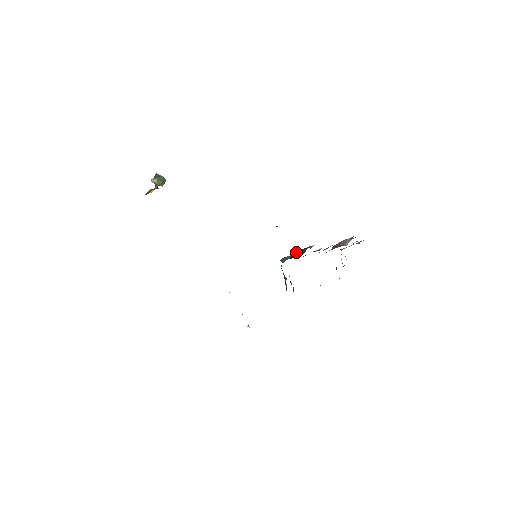
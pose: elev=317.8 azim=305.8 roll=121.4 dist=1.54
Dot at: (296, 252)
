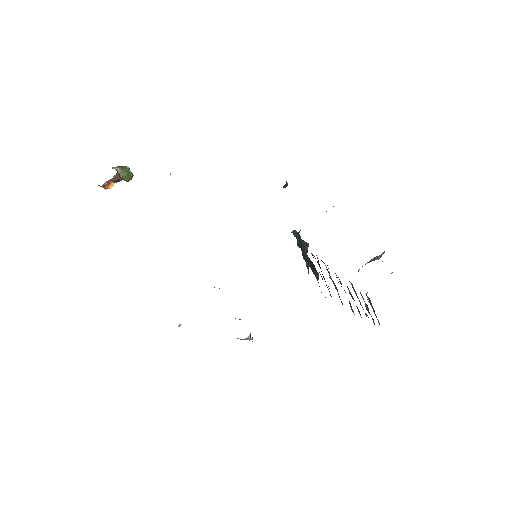
Dot at: occluded
